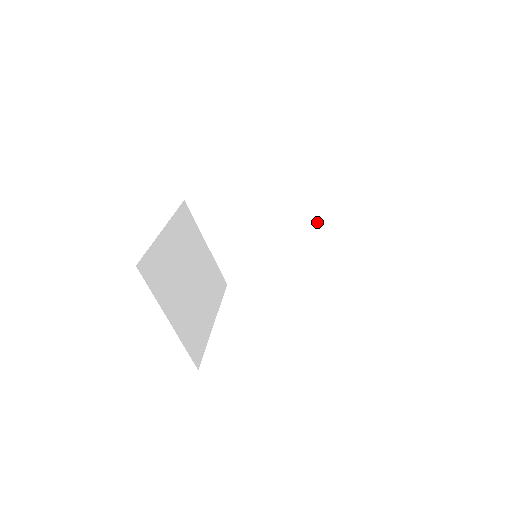
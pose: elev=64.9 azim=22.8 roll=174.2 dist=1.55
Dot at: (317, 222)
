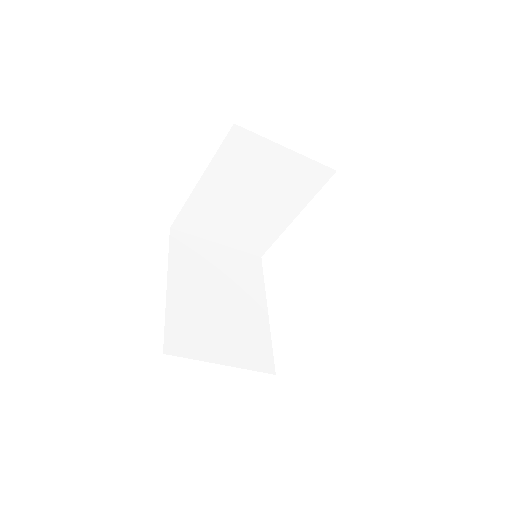
Dot at: (294, 168)
